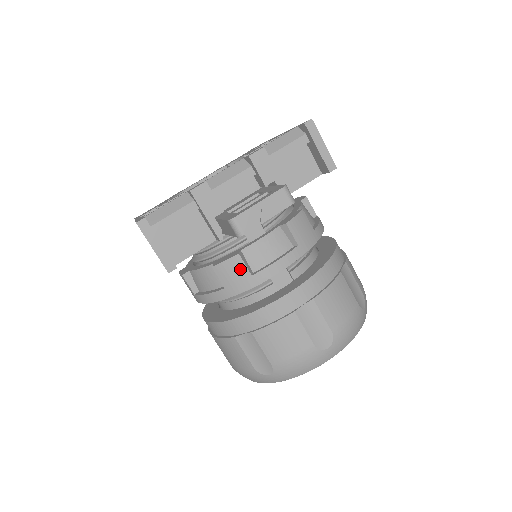
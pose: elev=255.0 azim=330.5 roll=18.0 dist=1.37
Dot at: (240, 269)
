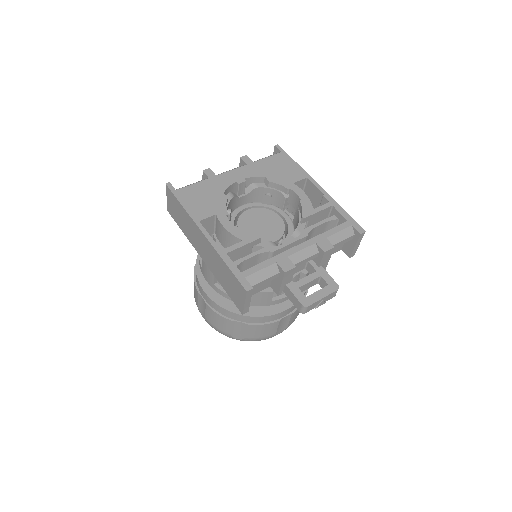
Dot at: (268, 298)
